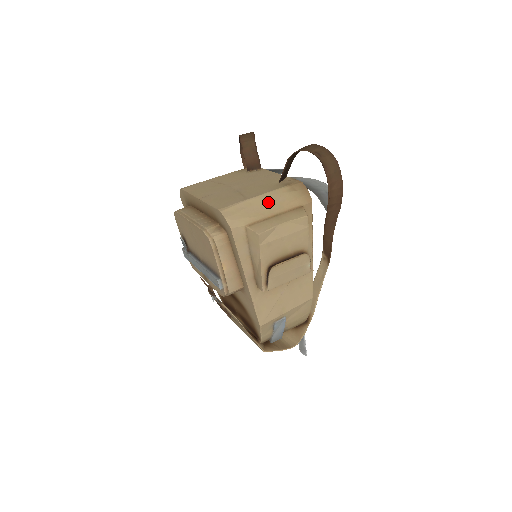
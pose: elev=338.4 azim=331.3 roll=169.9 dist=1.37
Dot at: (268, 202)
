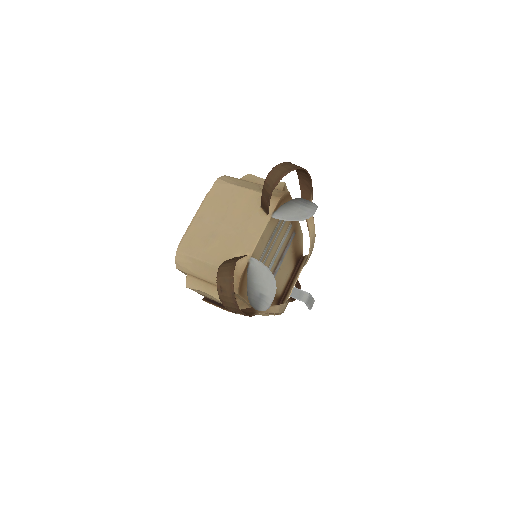
Dot at: (208, 270)
